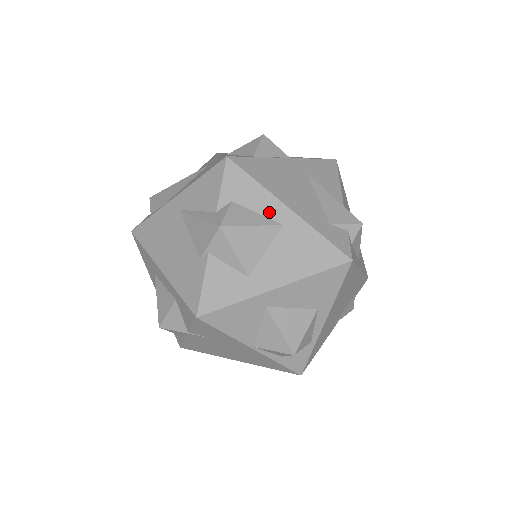
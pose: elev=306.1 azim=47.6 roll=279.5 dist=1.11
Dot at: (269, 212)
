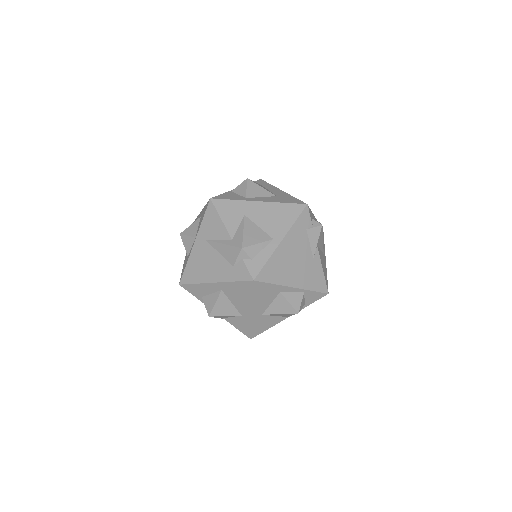
Dot at: (213, 290)
